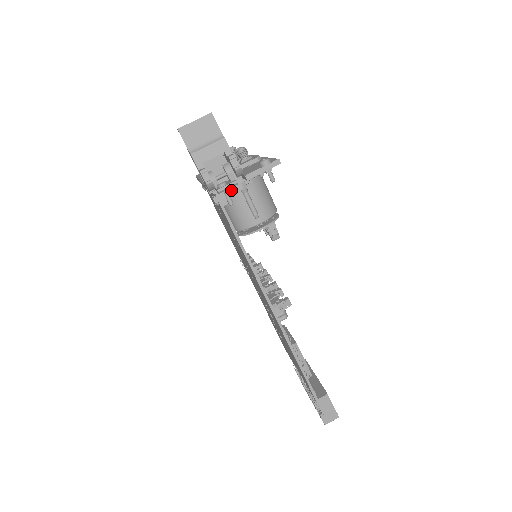
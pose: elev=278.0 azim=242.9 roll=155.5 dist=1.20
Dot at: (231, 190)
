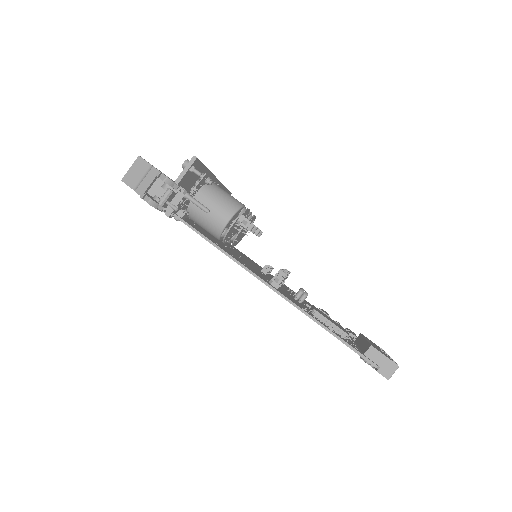
Dot at: (176, 201)
